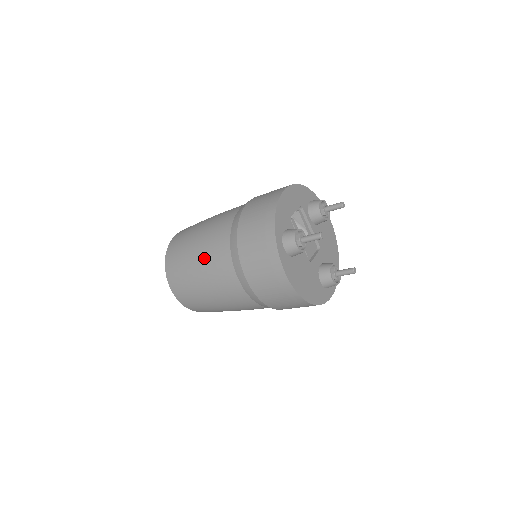
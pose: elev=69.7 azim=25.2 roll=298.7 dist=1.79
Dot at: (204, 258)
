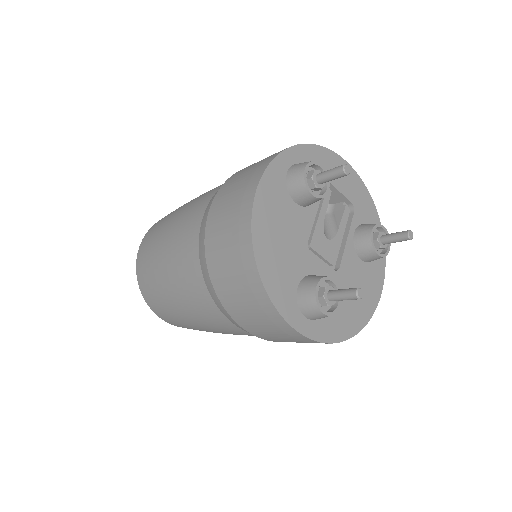
Dot at: occluded
